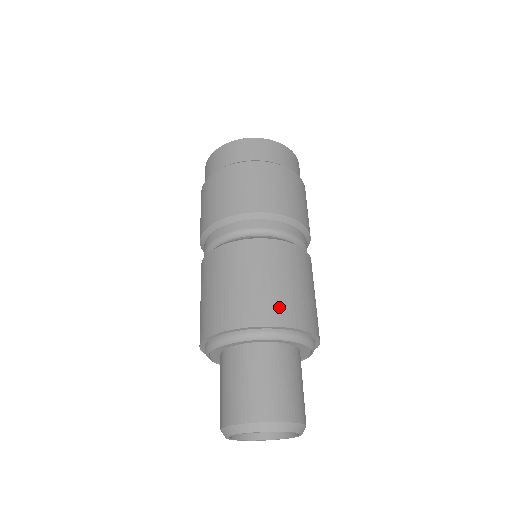
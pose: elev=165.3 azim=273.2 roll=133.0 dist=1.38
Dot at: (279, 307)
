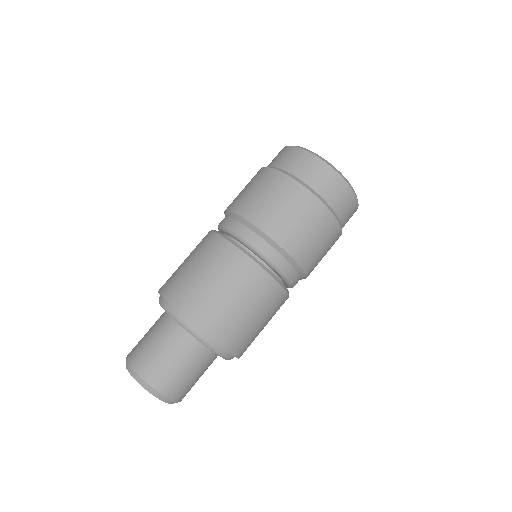
Dot at: (192, 300)
